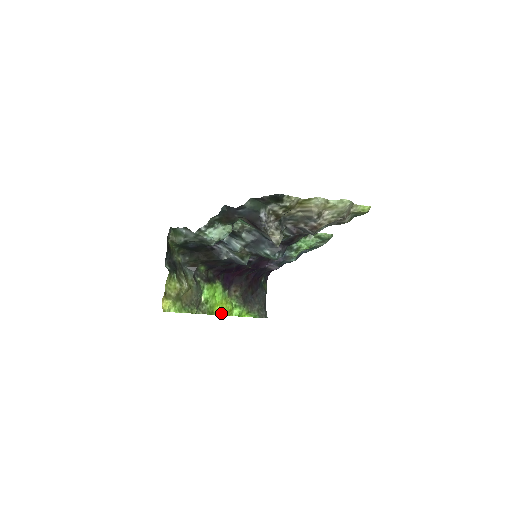
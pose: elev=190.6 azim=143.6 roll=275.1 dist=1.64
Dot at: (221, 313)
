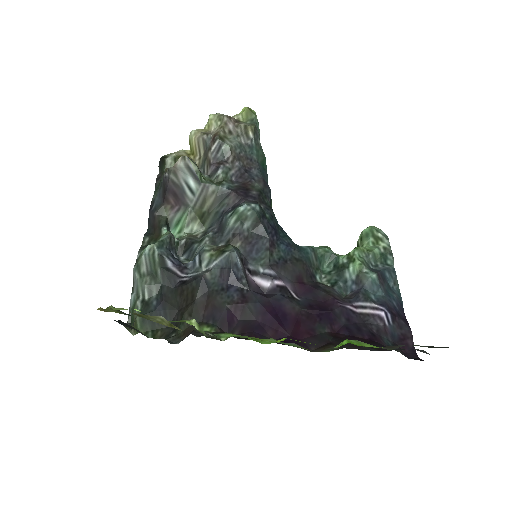
Dot at: occluded
